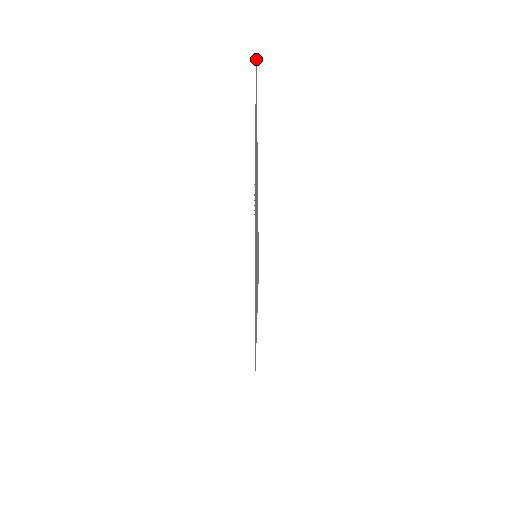
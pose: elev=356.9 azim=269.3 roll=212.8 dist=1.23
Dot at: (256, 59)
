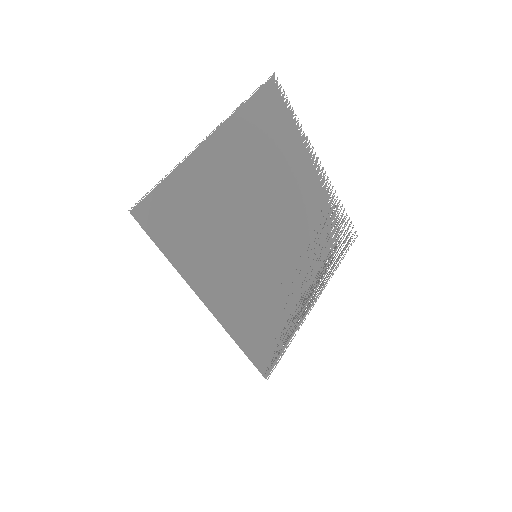
Dot at: (261, 96)
